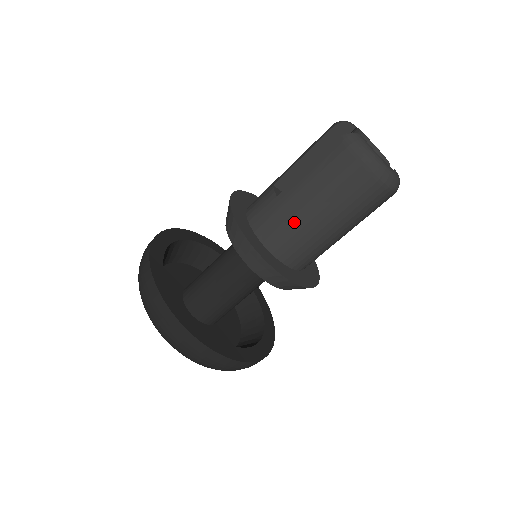
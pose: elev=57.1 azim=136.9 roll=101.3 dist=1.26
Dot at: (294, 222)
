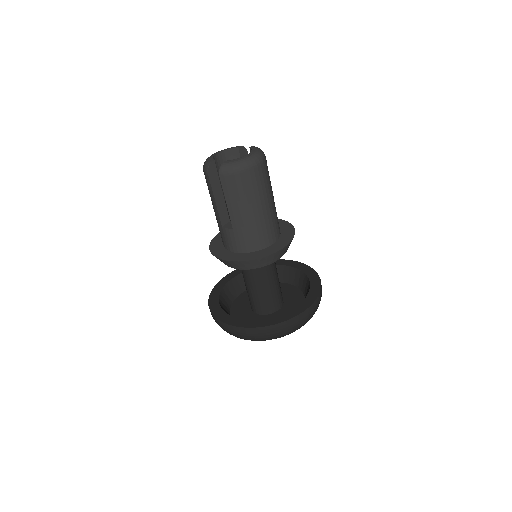
Dot at: (255, 226)
